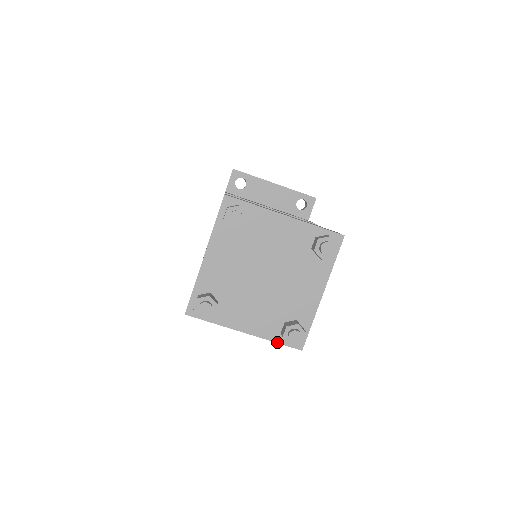
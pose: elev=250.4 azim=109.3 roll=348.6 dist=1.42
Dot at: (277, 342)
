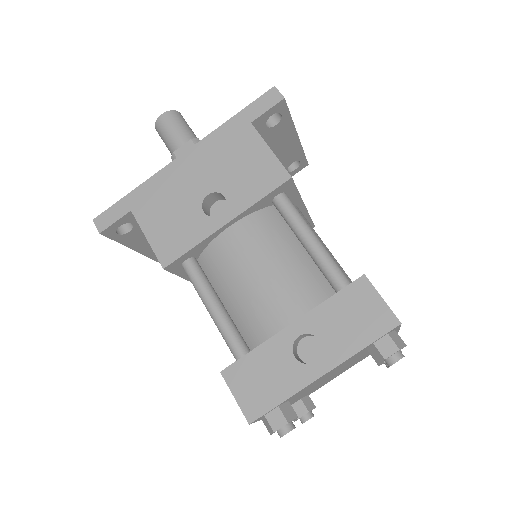
Dot at: occluded
